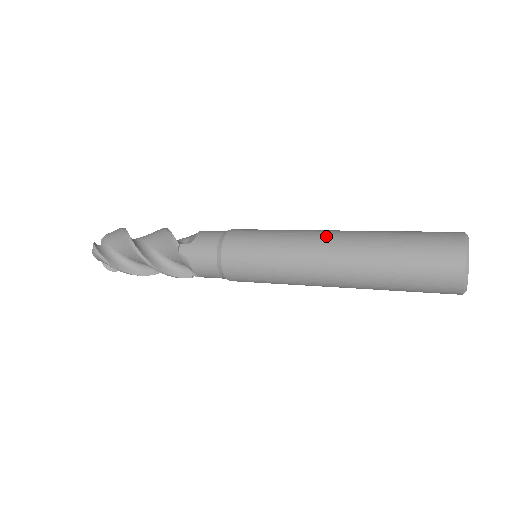
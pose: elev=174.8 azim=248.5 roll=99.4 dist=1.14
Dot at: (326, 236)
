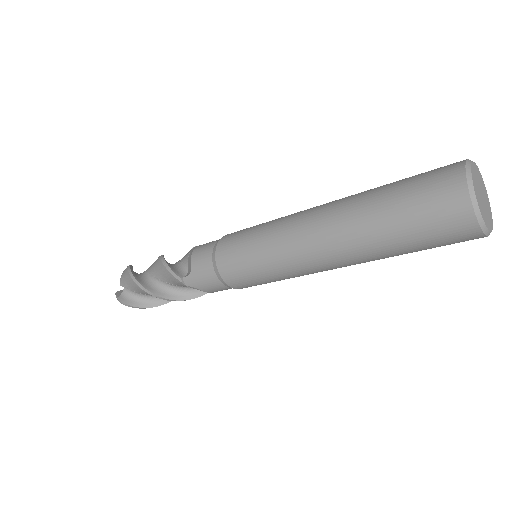
Dot at: (309, 228)
